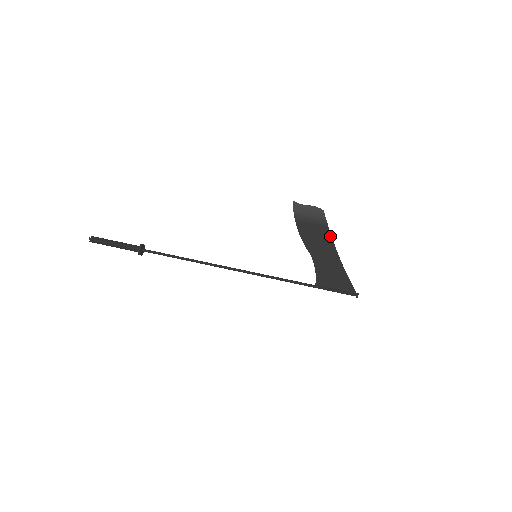
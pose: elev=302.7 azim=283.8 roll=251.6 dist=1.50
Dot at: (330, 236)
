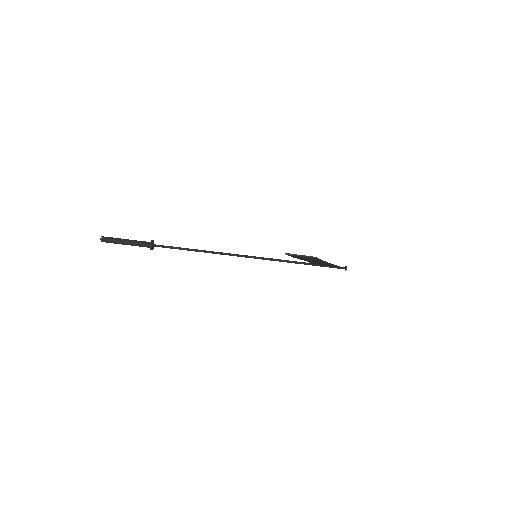
Dot at: occluded
